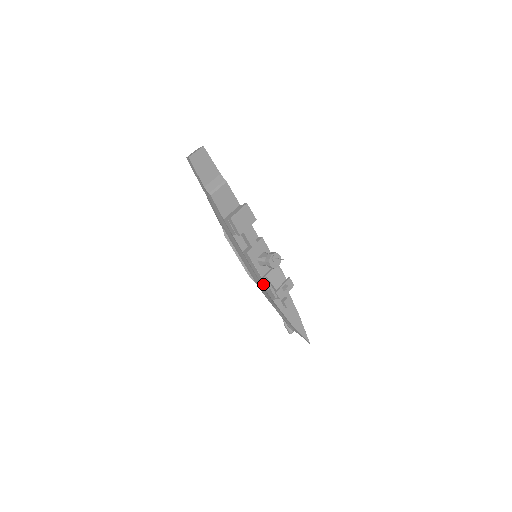
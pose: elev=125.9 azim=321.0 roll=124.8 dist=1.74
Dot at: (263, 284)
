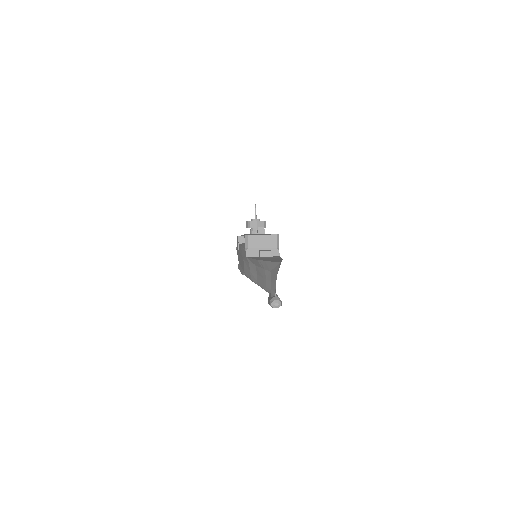
Dot at: occluded
